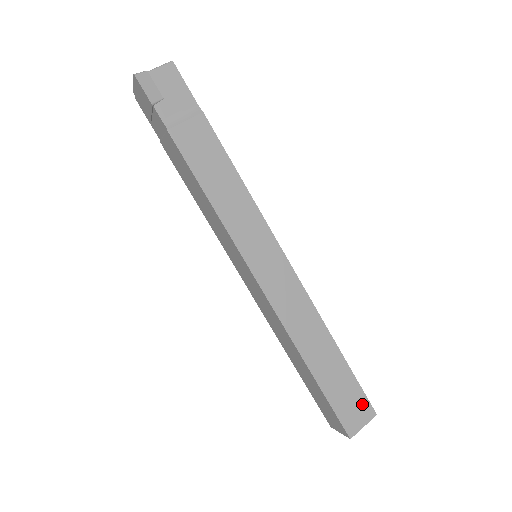
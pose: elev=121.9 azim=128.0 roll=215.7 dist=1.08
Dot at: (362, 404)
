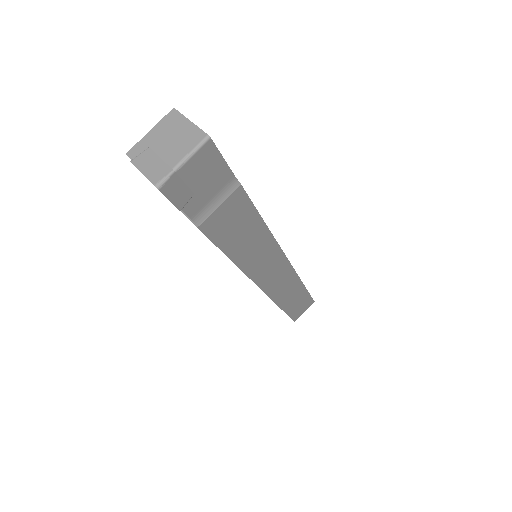
Dot at: (308, 303)
